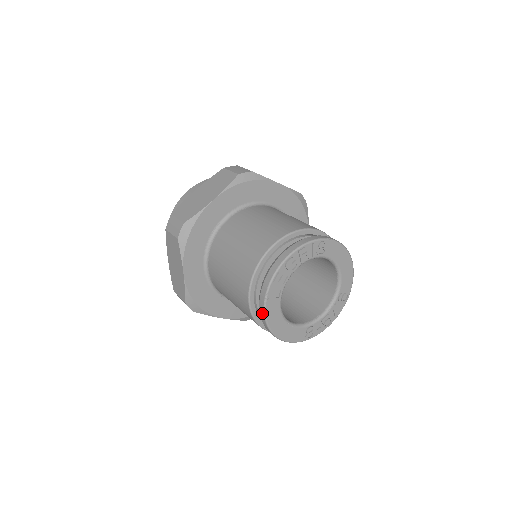
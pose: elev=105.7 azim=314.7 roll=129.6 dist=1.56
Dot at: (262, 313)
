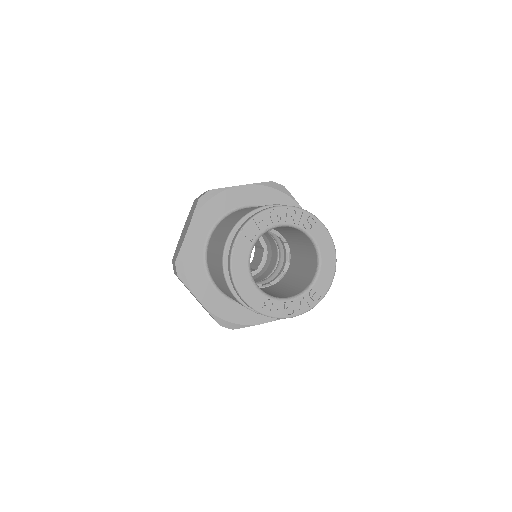
Dot at: (231, 247)
